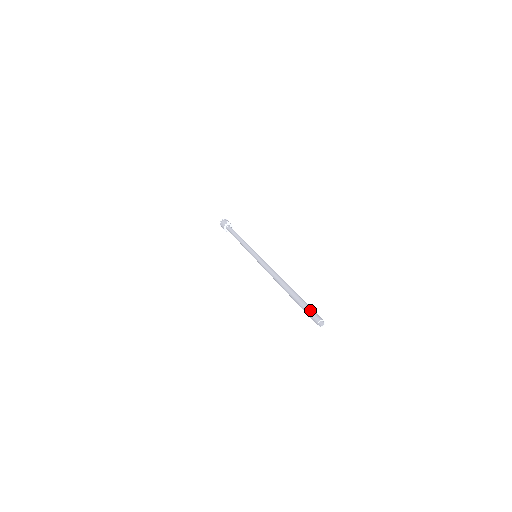
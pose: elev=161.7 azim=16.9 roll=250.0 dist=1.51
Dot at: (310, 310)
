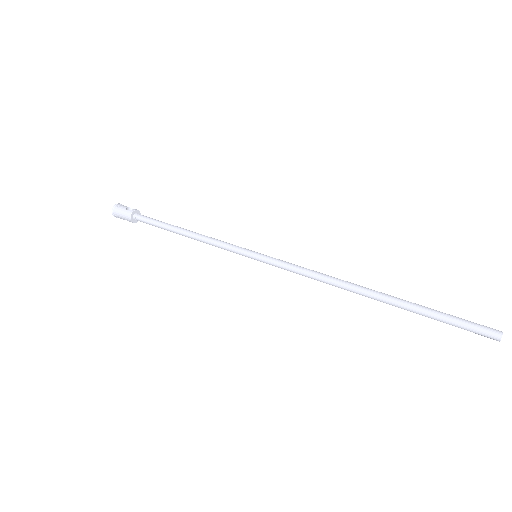
Dot at: (468, 323)
